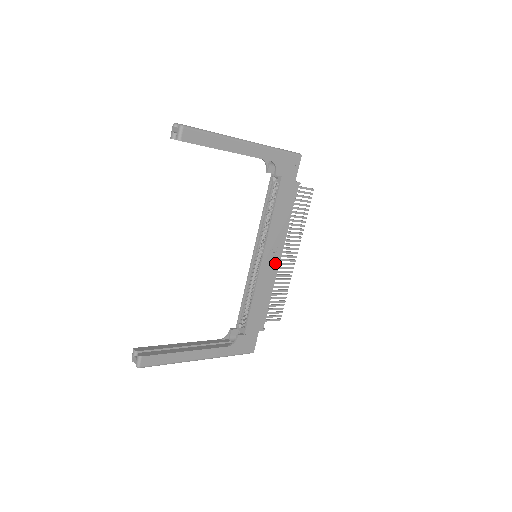
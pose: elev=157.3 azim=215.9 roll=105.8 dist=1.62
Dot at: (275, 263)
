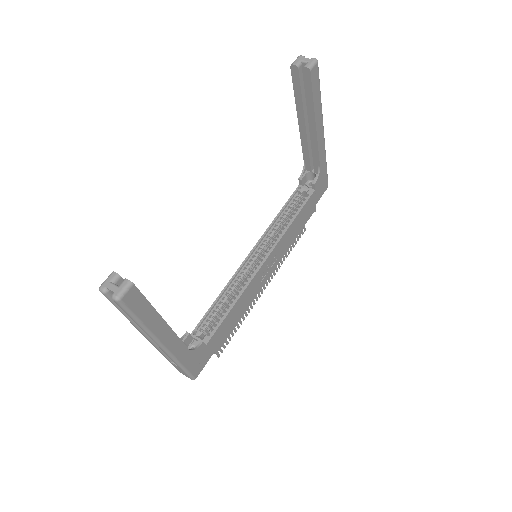
Dot at: (266, 276)
